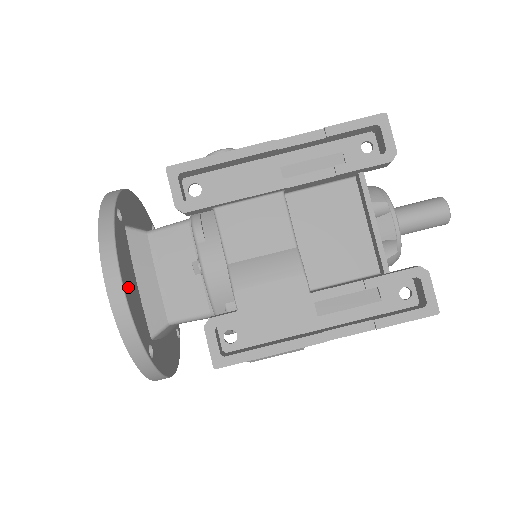
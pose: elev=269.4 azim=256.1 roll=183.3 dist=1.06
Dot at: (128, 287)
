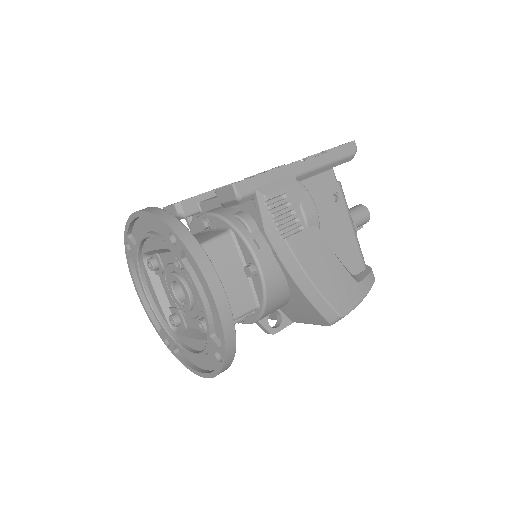
Dot at: occluded
